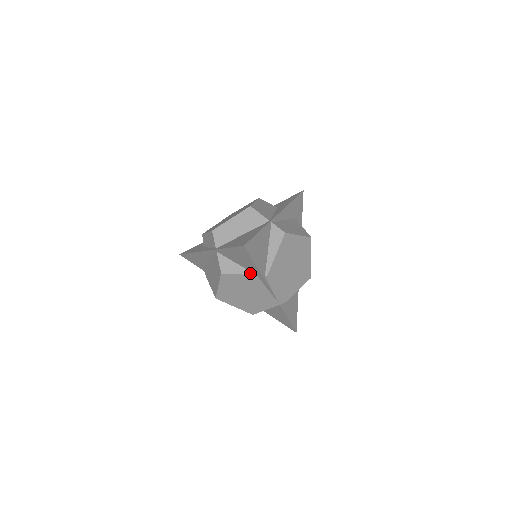
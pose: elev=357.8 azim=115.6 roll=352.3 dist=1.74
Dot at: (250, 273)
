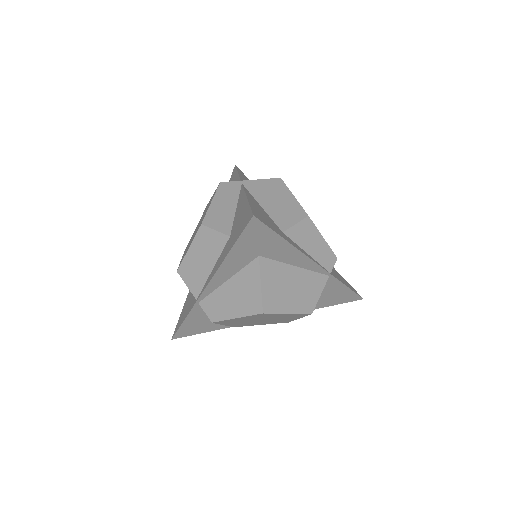
Dot at: occluded
